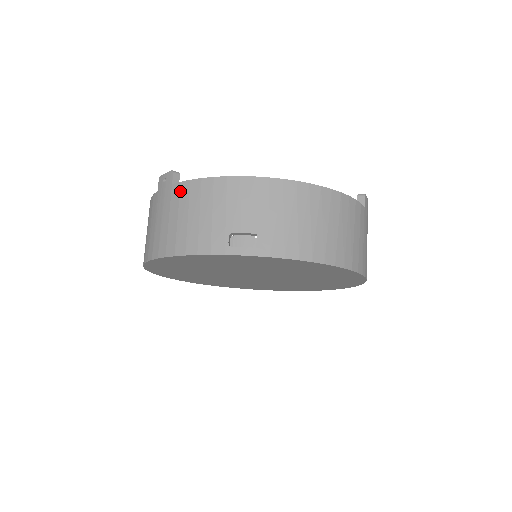
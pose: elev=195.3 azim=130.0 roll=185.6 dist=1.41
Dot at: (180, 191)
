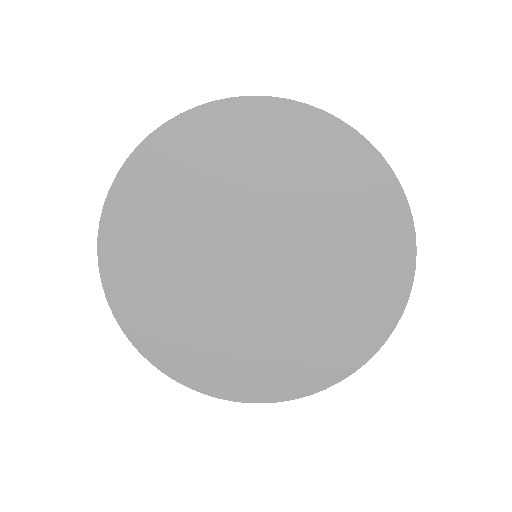
Dot at: occluded
